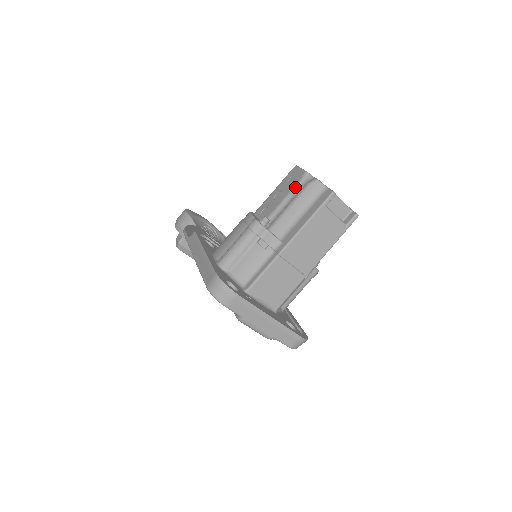
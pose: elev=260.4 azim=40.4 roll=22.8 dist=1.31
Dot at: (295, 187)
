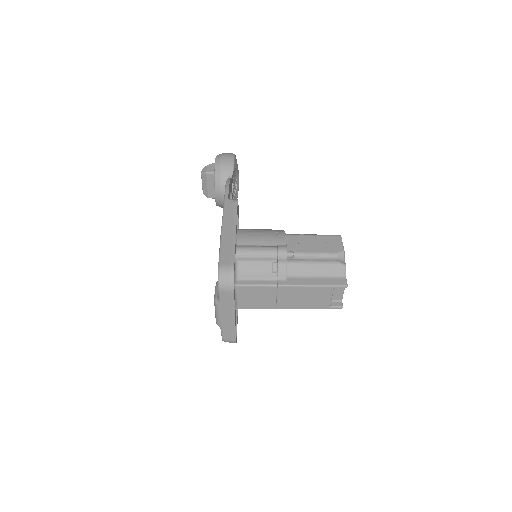
Dot at: (328, 254)
